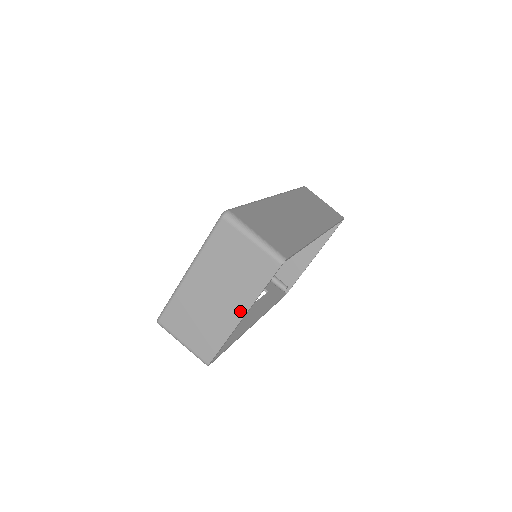
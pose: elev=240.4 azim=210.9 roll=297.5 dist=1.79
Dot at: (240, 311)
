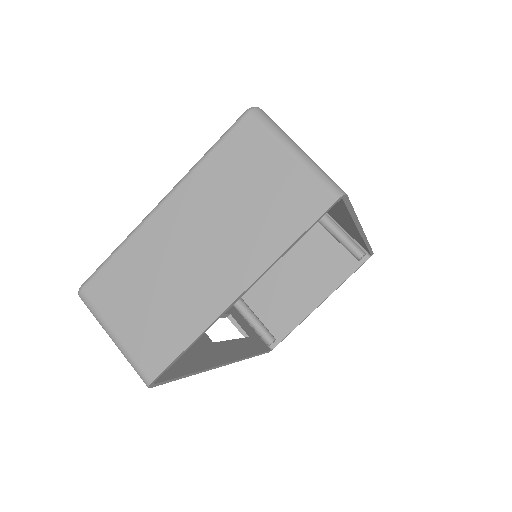
Dot at: (239, 281)
